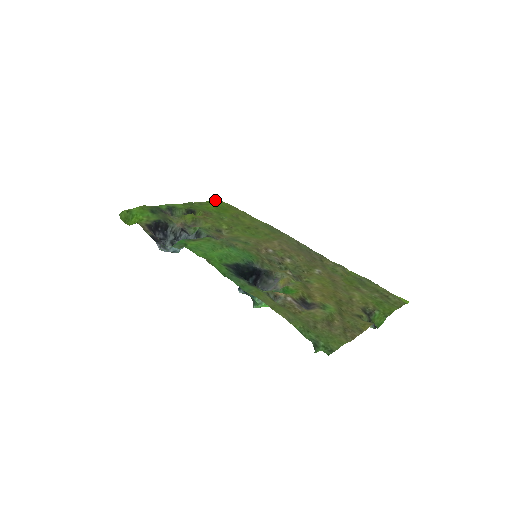
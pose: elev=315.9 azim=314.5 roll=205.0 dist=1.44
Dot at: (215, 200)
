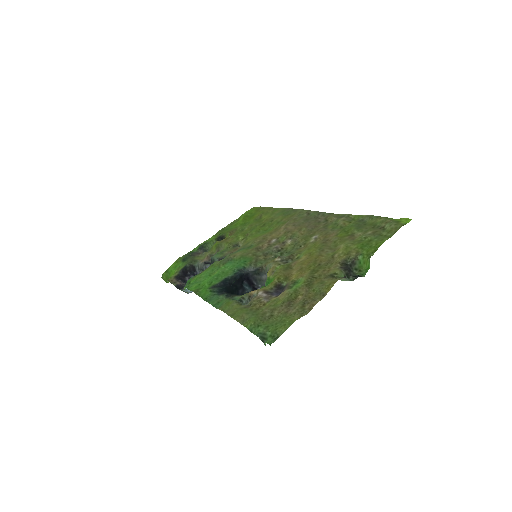
Dot at: (248, 210)
